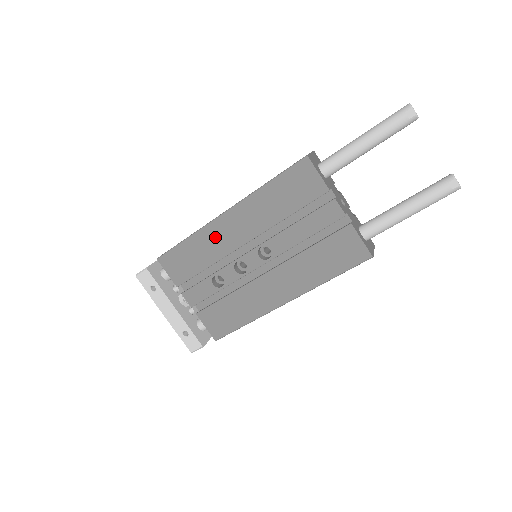
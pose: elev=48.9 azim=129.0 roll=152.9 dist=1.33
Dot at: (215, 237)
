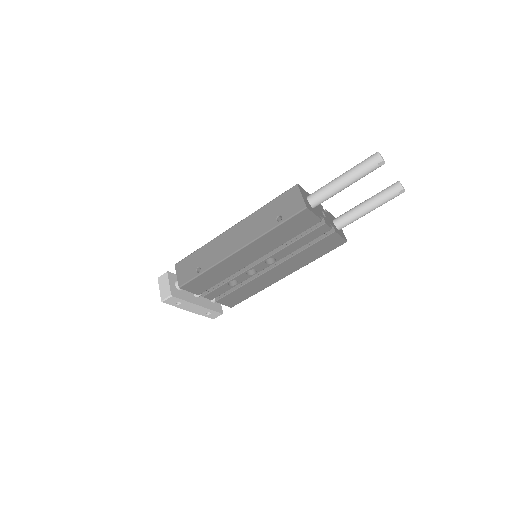
Dot at: (230, 264)
